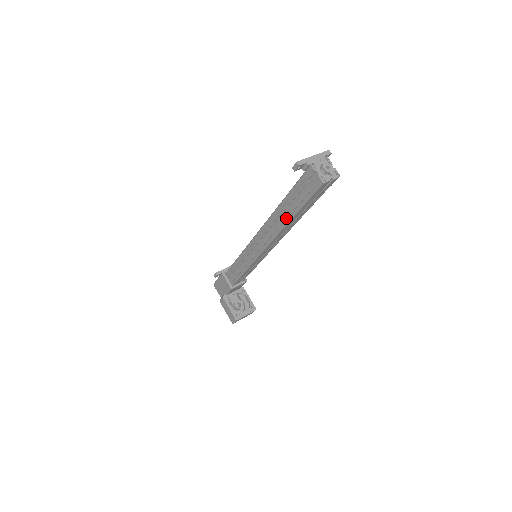
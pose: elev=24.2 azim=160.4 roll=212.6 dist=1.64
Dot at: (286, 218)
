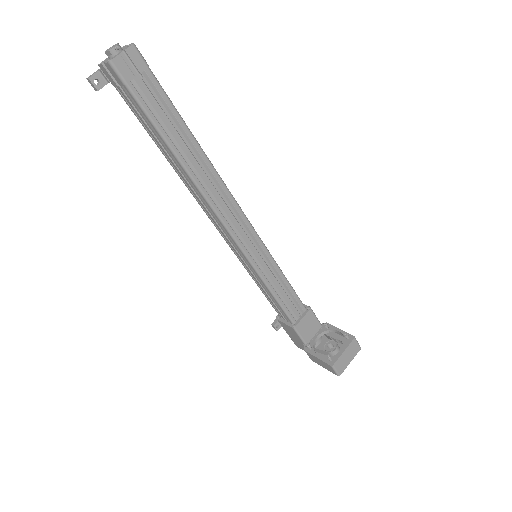
Dot at: (175, 160)
